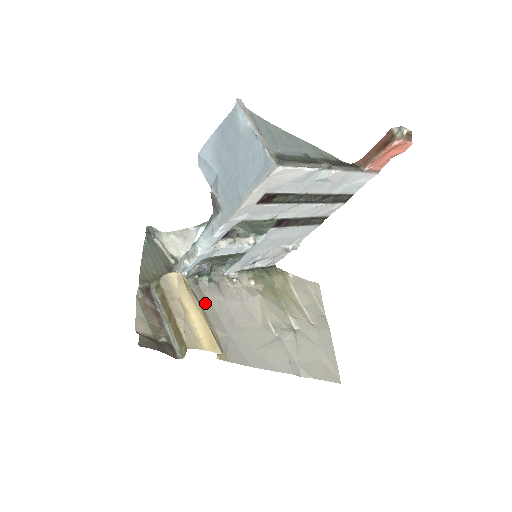
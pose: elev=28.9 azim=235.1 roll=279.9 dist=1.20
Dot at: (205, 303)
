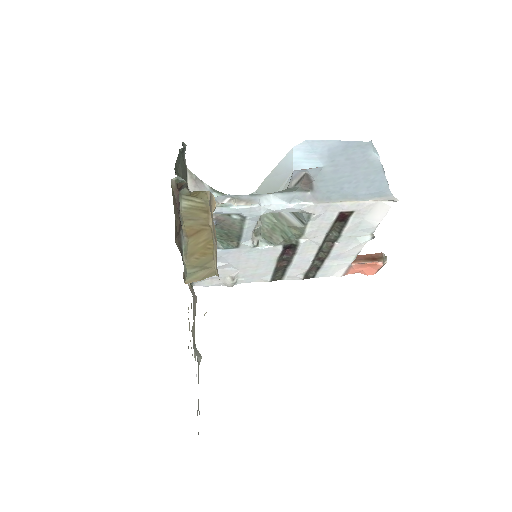
Dot at: occluded
